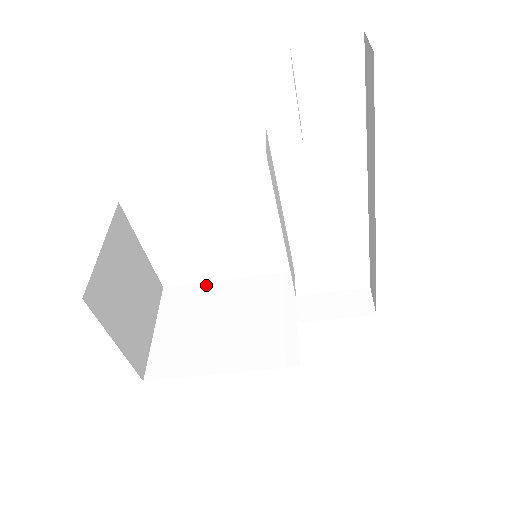
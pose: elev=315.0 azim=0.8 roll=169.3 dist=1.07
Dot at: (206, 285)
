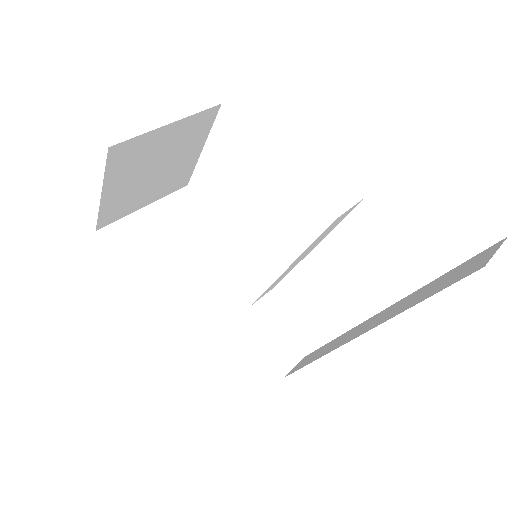
Dot at: (213, 220)
